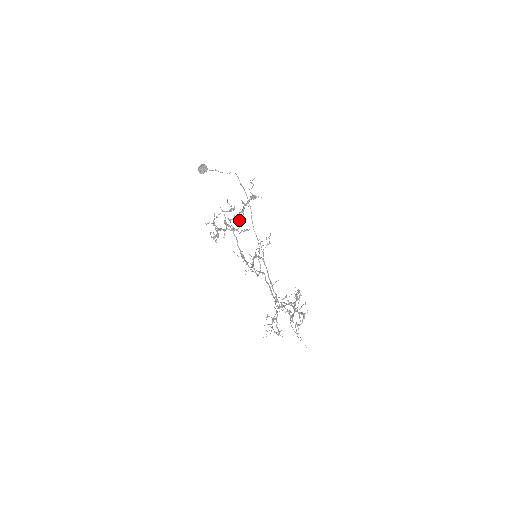
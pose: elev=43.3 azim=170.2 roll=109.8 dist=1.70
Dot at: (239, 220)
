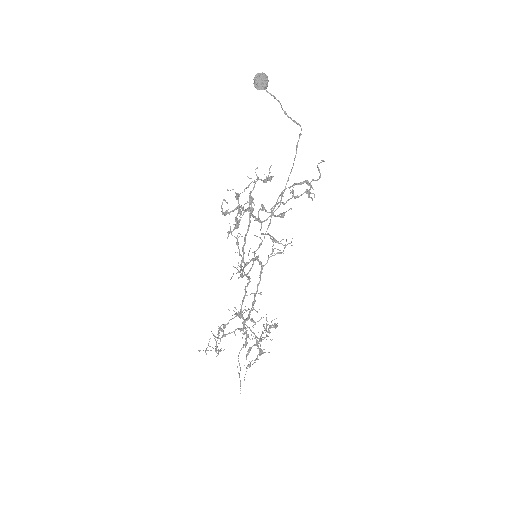
Dot at: (272, 210)
